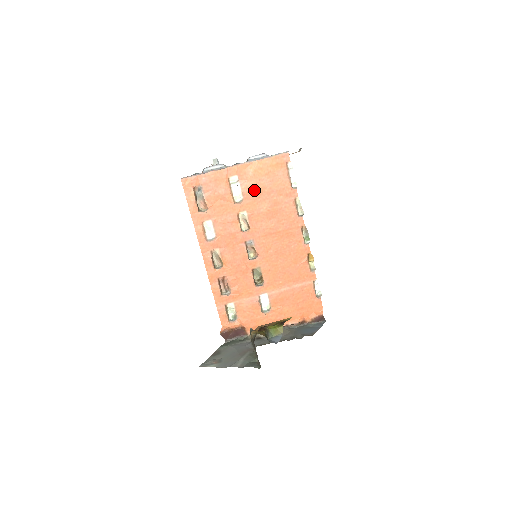
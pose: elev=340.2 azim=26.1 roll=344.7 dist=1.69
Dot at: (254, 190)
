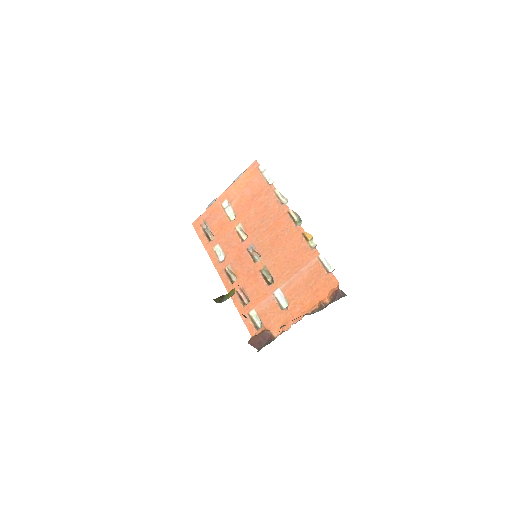
Dot at: (241, 203)
